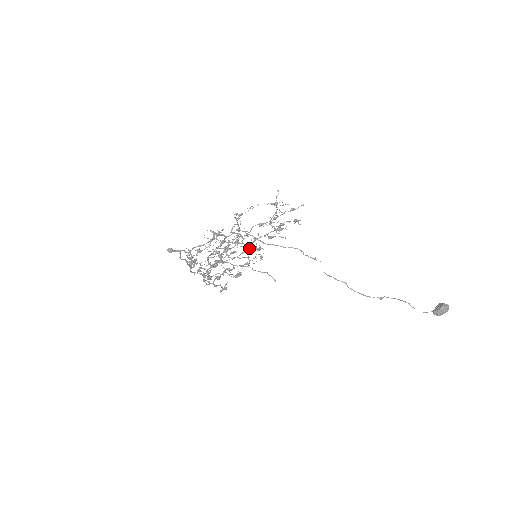
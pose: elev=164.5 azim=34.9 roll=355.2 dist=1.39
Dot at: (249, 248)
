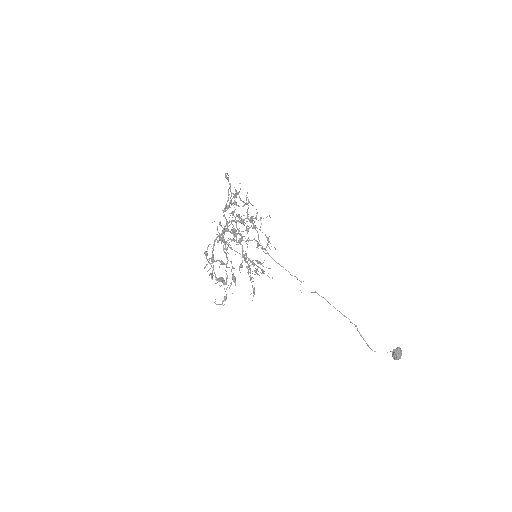
Dot at: (233, 267)
